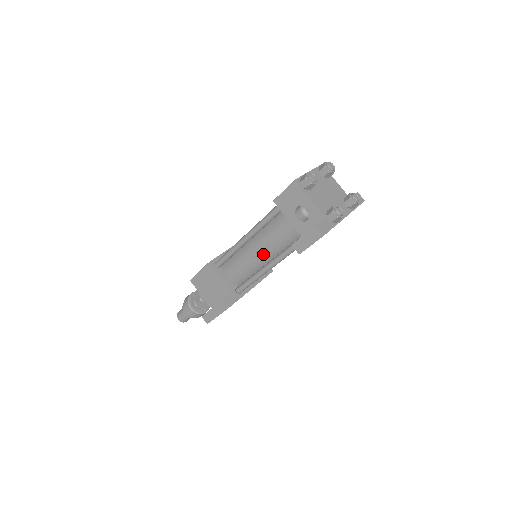
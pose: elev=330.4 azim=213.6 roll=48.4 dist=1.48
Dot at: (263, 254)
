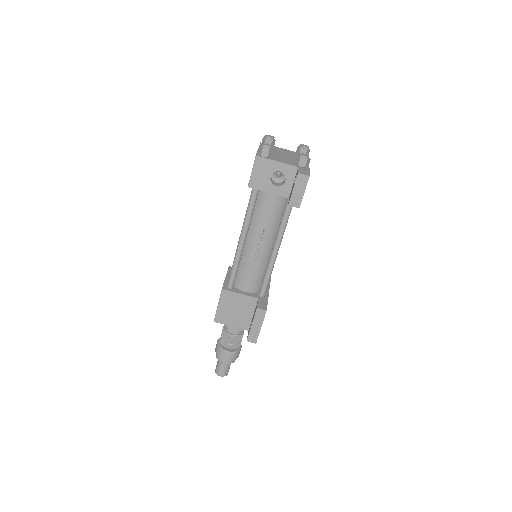
Dot at: (264, 243)
